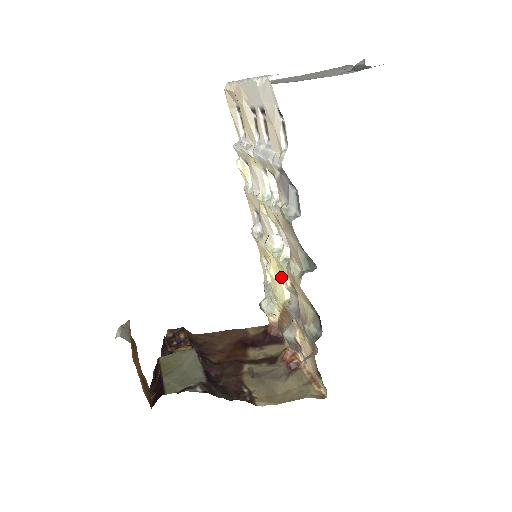
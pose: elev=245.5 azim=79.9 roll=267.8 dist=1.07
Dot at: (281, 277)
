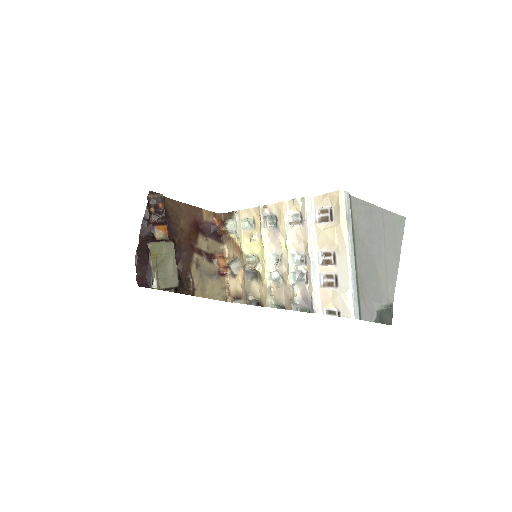
Dot at: (256, 254)
